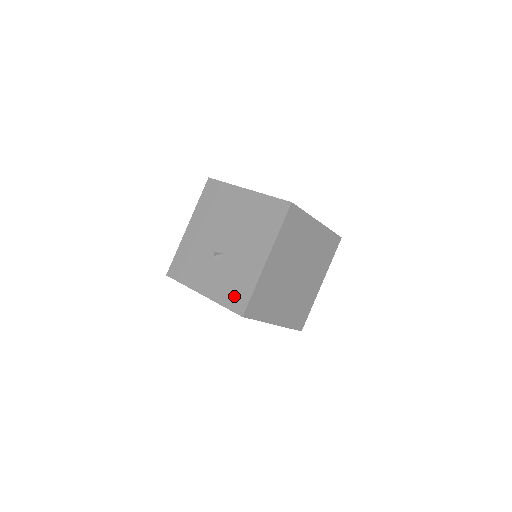
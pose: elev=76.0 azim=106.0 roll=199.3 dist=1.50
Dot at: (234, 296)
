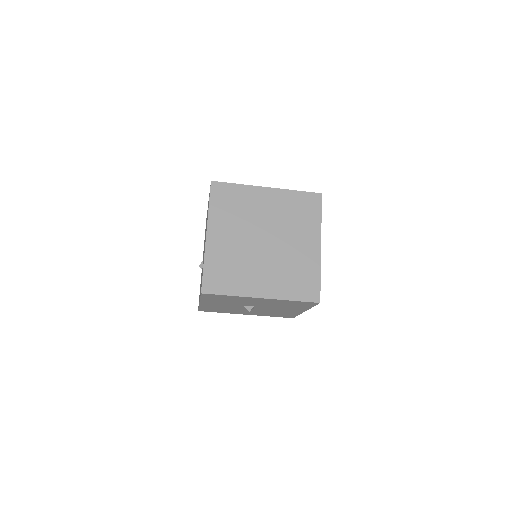
Dot at: (201, 283)
